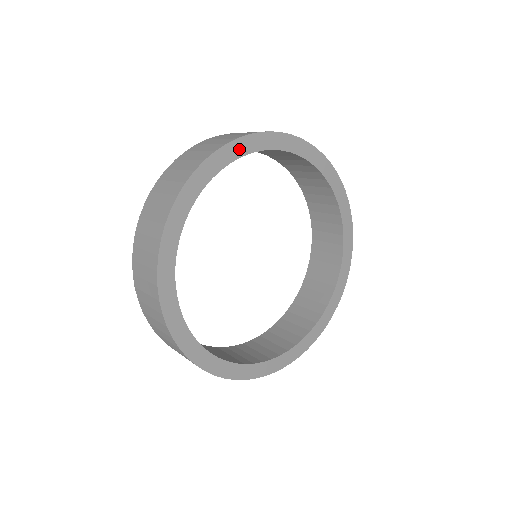
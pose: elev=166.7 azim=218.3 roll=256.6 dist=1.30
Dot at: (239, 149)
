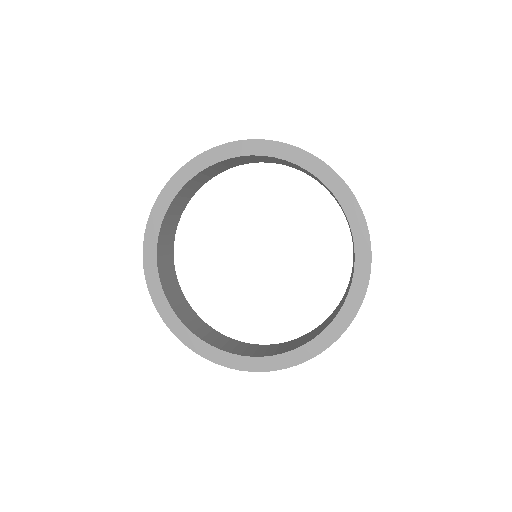
Dot at: (239, 149)
